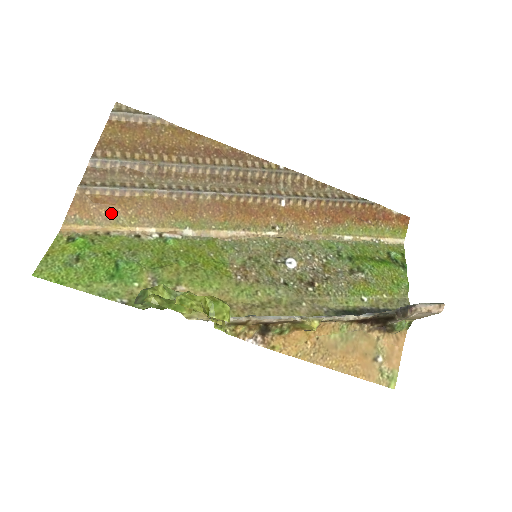
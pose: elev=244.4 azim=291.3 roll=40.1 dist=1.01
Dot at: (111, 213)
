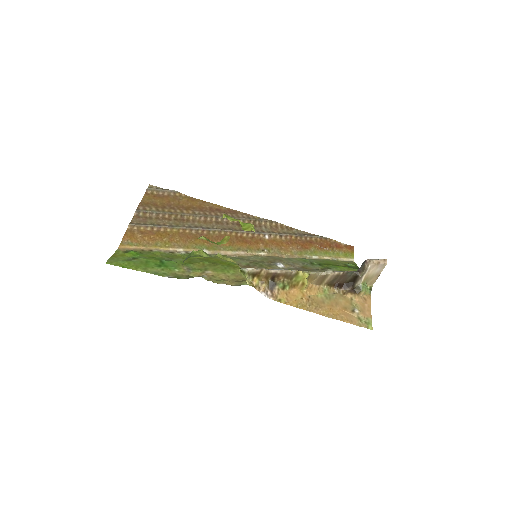
Dot at: (152, 240)
